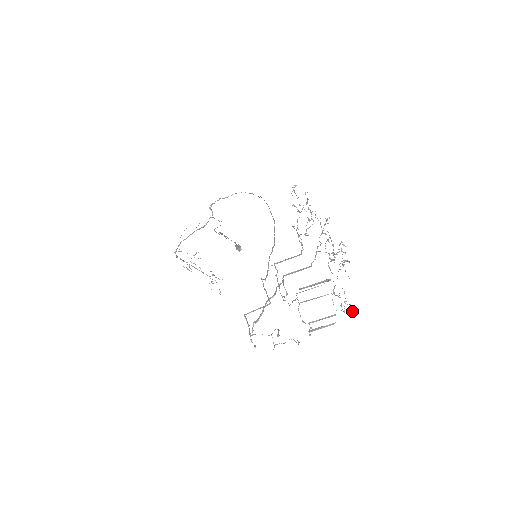
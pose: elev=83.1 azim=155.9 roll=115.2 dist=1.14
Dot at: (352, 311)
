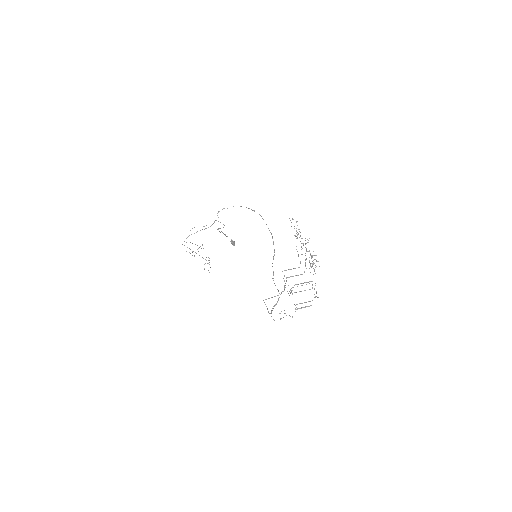
Dot at: (318, 297)
